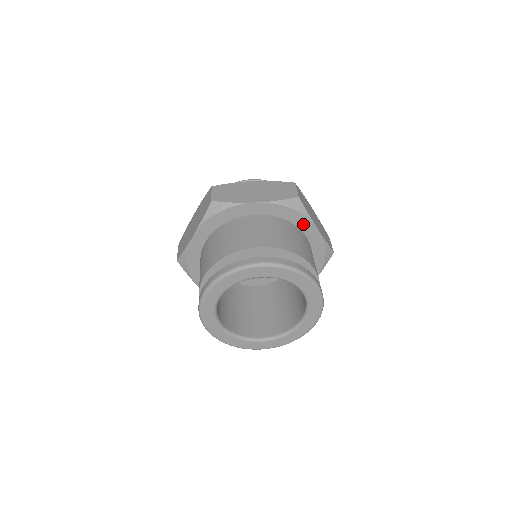
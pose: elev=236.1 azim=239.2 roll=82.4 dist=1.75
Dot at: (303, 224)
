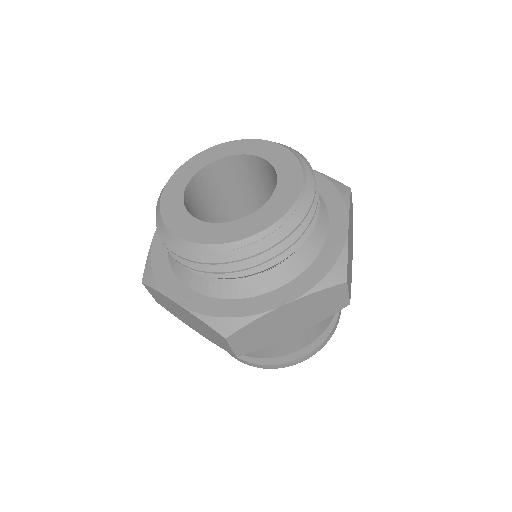
Dot at: occluded
